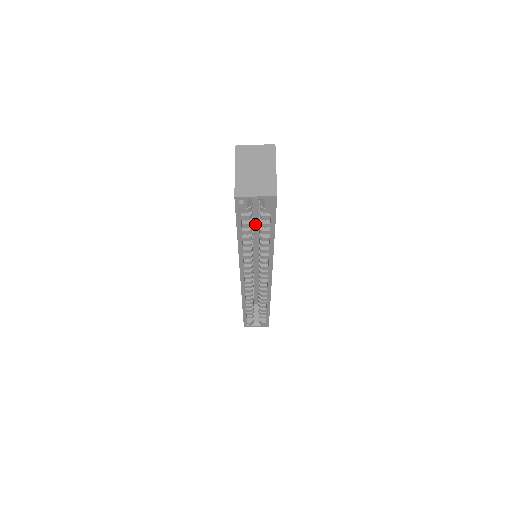
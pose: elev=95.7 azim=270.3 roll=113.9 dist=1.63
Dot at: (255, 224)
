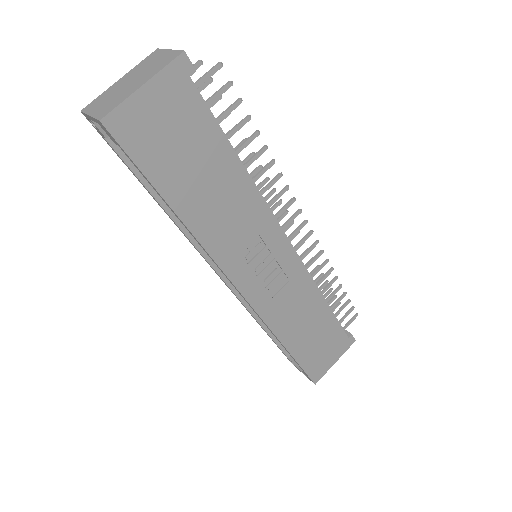
Dot at: occluded
